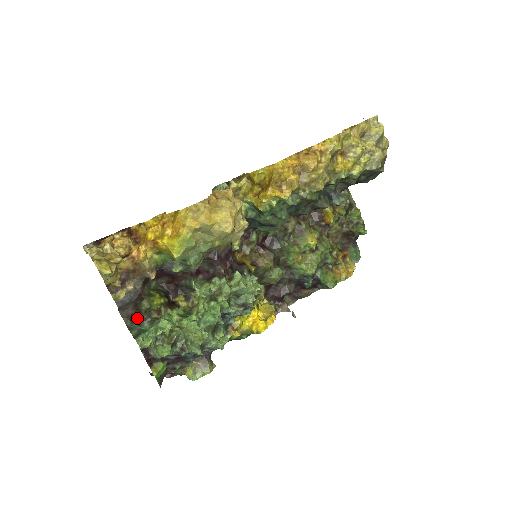
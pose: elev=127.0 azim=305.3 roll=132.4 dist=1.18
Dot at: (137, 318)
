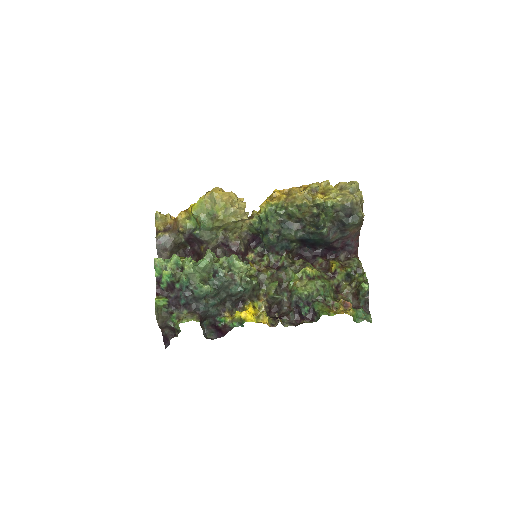
Dot at: occluded
